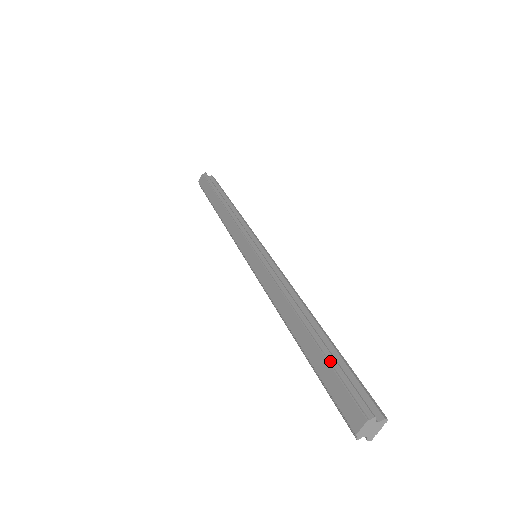
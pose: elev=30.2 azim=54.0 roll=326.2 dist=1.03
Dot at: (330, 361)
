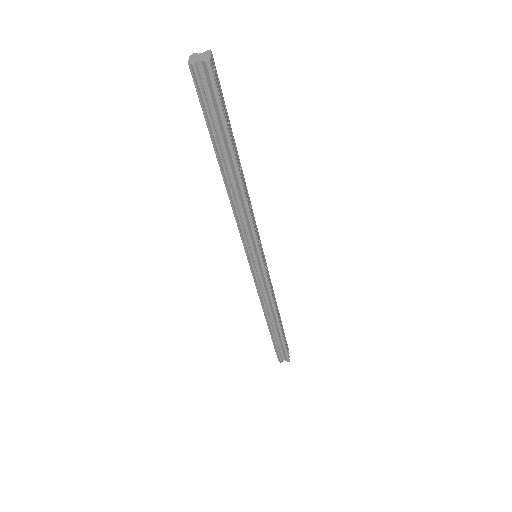
Dot at: occluded
